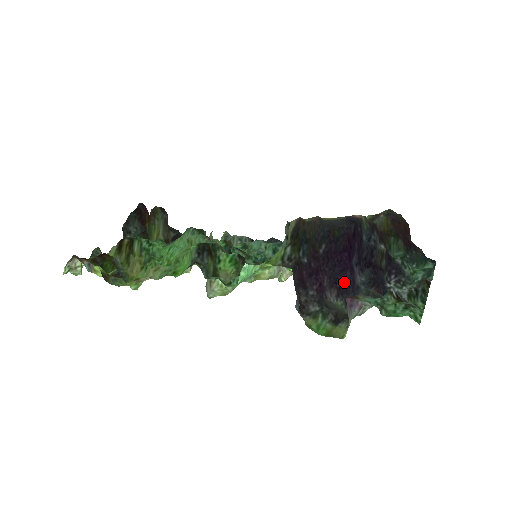
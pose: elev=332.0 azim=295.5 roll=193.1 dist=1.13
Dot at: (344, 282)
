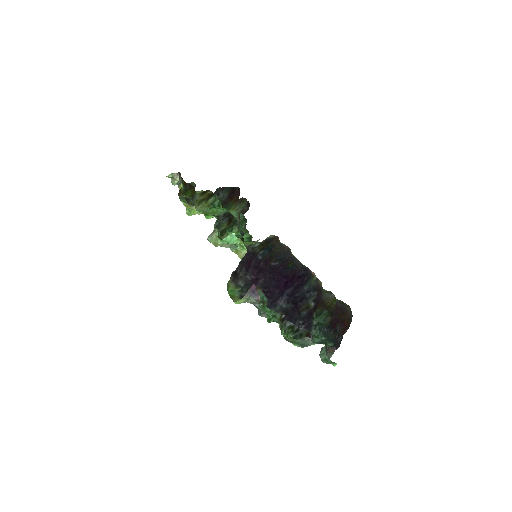
Dot at: (271, 293)
